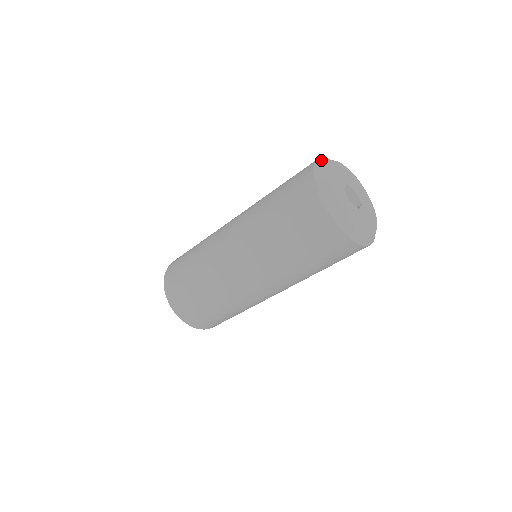
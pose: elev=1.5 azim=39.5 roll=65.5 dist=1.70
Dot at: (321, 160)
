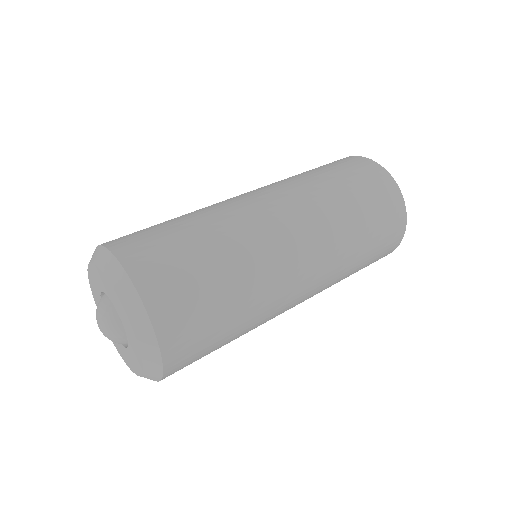
Dot at: occluded
